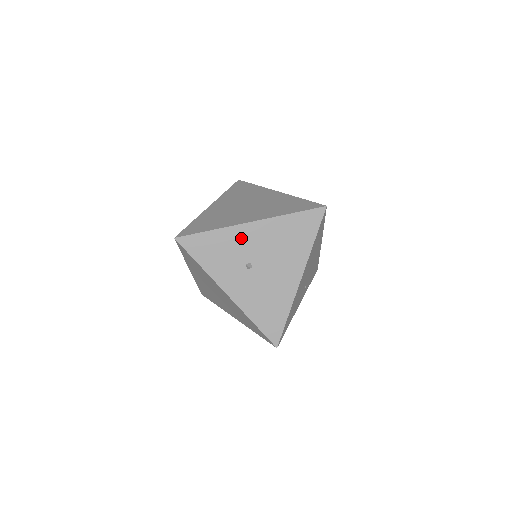
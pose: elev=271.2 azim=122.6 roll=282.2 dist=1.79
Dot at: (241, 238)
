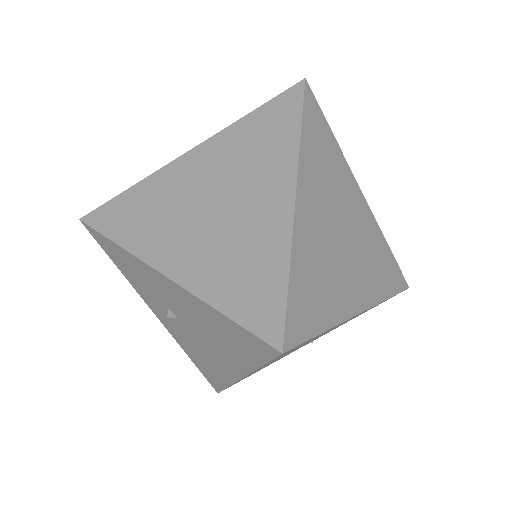
Dot at: (155, 280)
